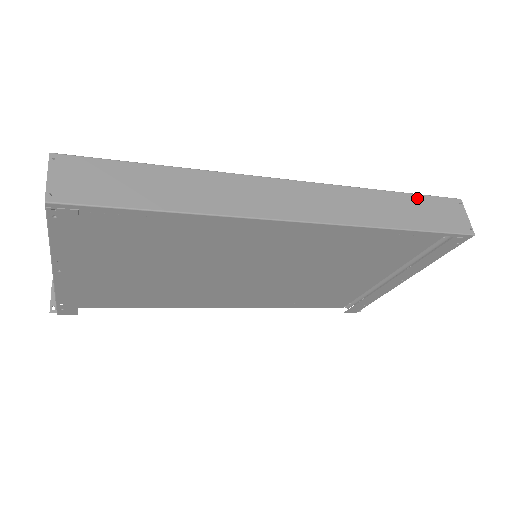
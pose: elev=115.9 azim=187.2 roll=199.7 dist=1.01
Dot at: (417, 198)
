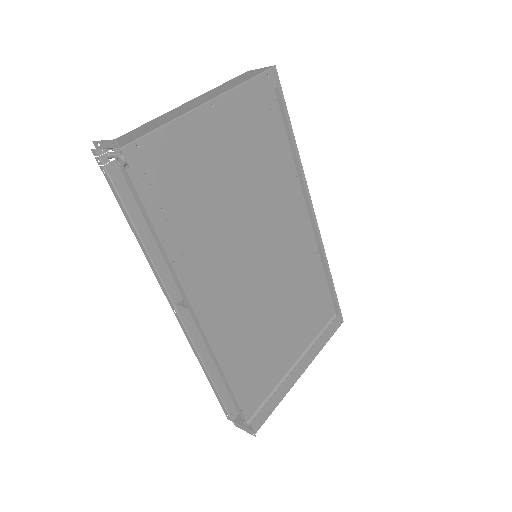
Dot at: occluded
